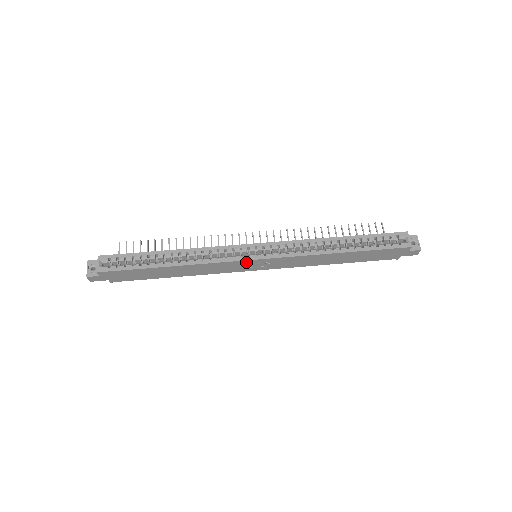
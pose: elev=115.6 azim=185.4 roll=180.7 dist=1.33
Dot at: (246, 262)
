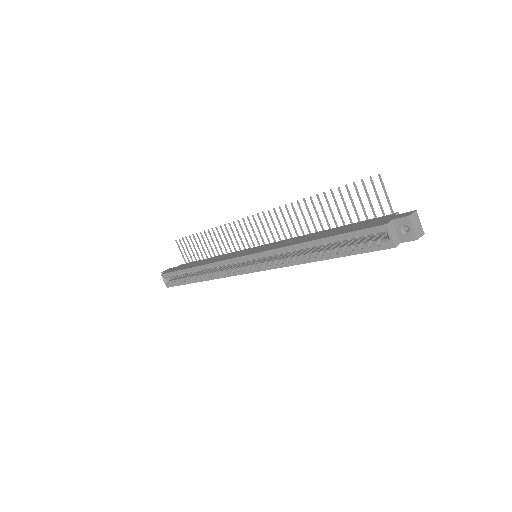
Dot at: occluded
